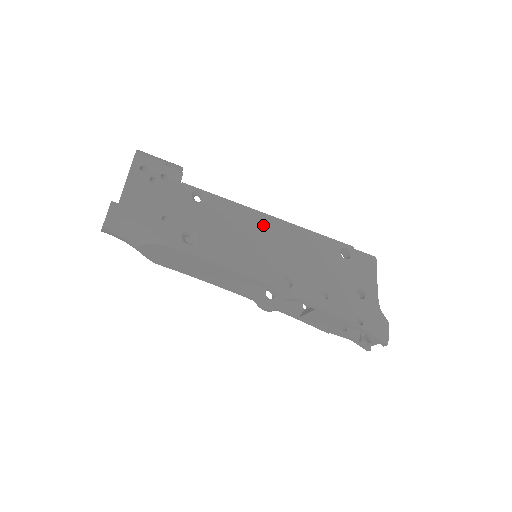
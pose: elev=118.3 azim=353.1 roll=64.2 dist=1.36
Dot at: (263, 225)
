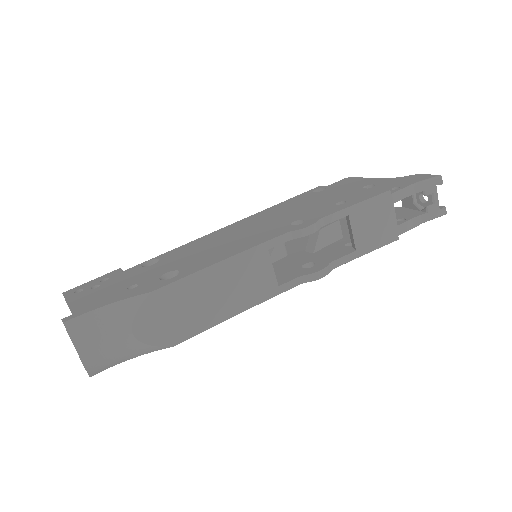
Dot at: (229, 230)
